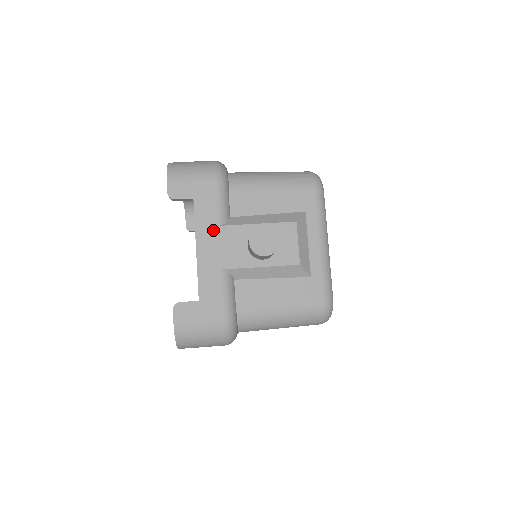
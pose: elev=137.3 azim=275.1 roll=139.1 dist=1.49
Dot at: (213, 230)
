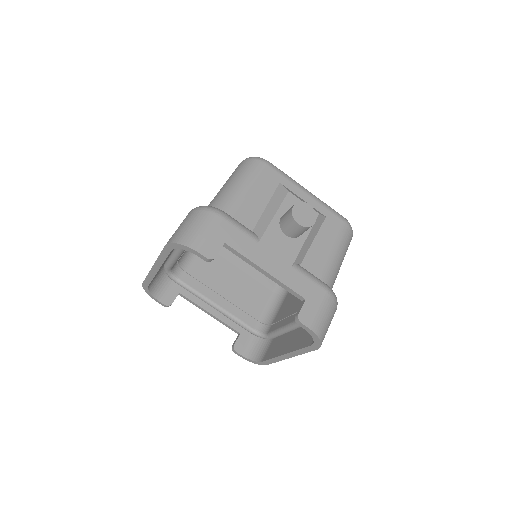
Dot at: (259, 249)
